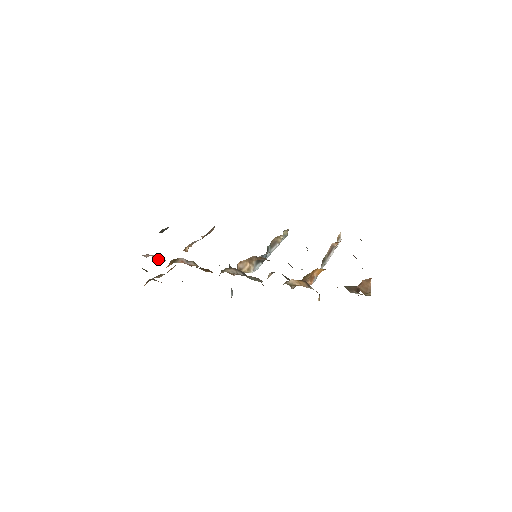
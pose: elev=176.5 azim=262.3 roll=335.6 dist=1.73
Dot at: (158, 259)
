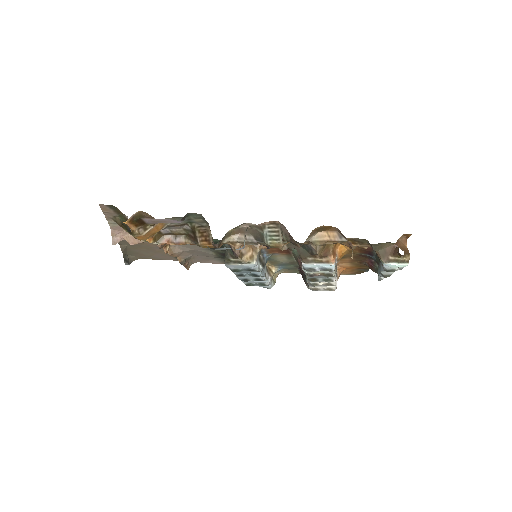
Dot at: (133, 242)
